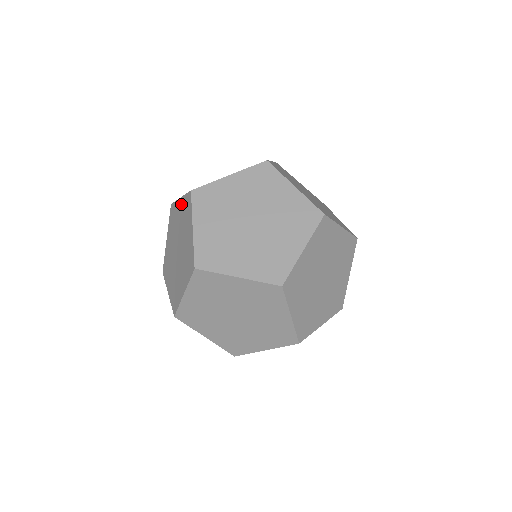
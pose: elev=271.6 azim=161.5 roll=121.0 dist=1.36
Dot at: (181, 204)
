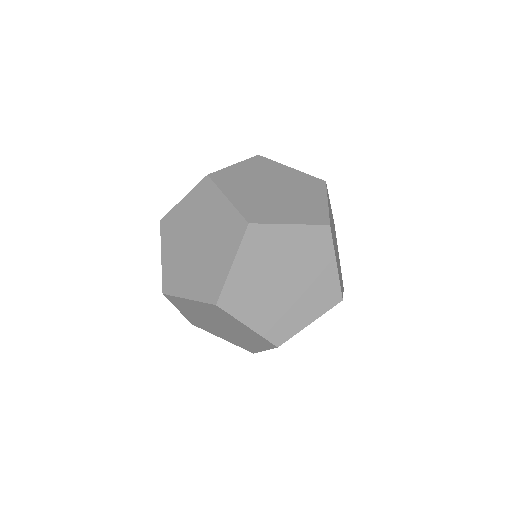
Dot at: (188, 201)
